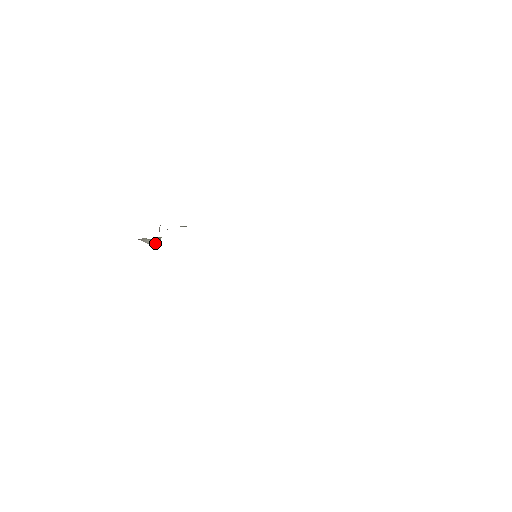
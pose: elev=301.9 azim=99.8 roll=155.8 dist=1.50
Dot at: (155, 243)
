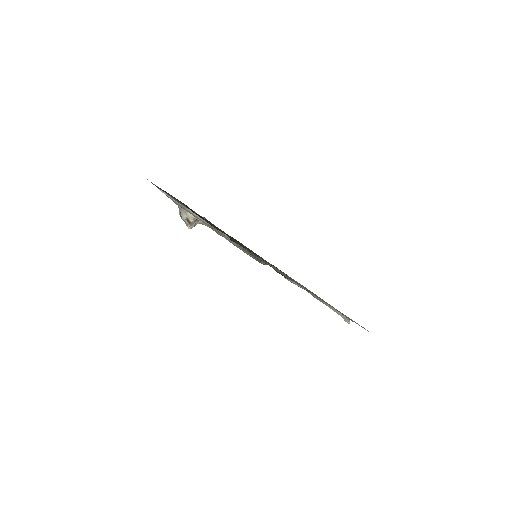
Dot at: (187, 223)
